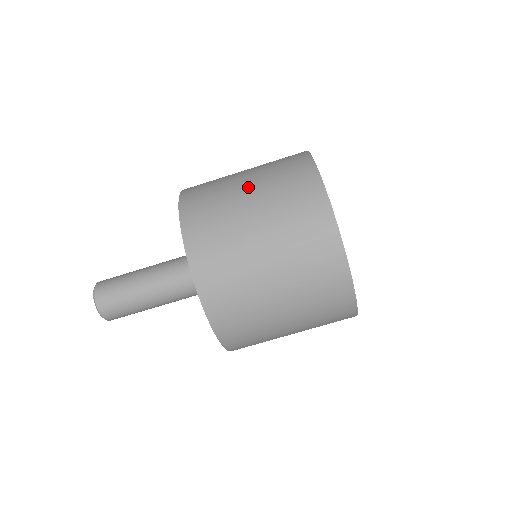
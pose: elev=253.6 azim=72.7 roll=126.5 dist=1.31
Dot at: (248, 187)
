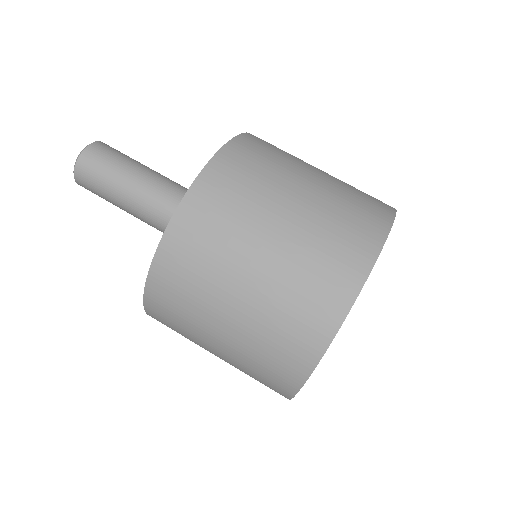
Dot at: occluded
